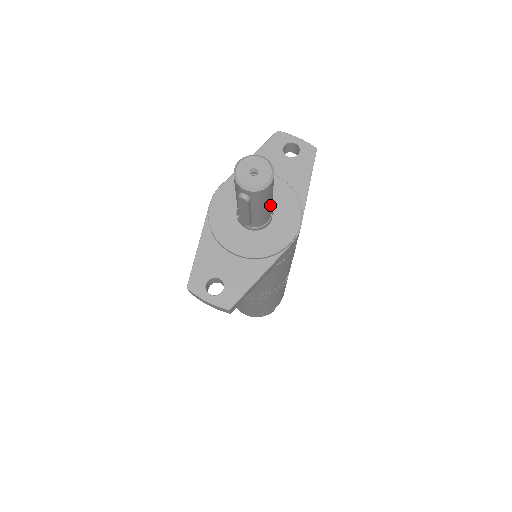
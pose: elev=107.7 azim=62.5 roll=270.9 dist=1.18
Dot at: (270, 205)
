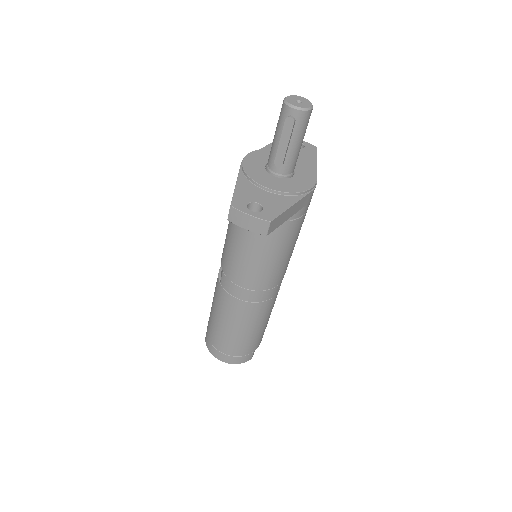
Dot at: (300, 147)
